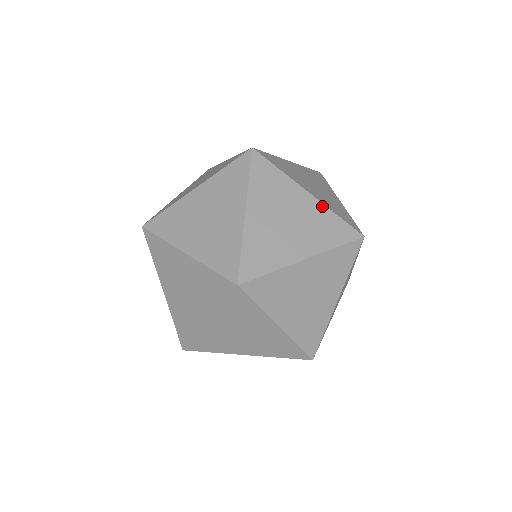
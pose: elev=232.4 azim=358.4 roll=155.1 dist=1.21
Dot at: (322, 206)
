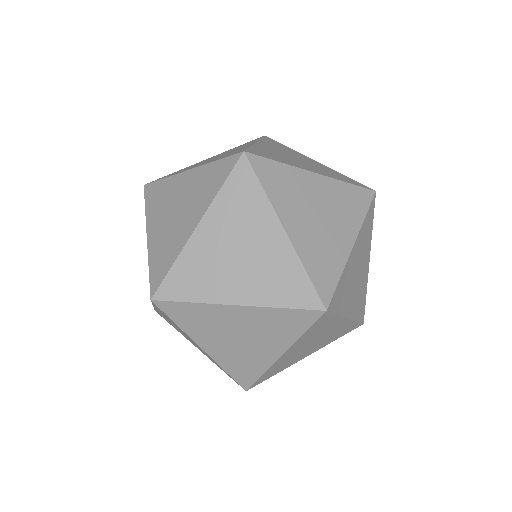
Dot at: (367, 280)
